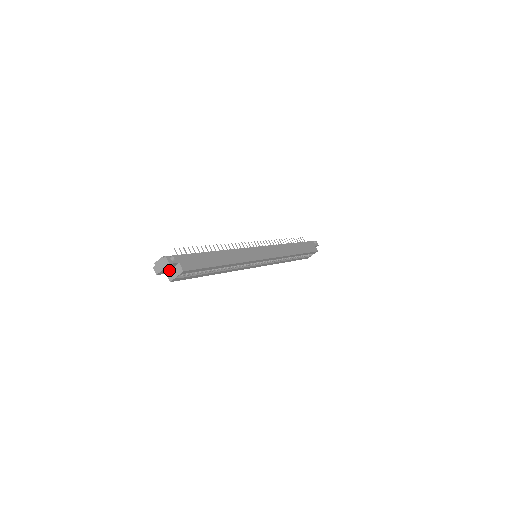
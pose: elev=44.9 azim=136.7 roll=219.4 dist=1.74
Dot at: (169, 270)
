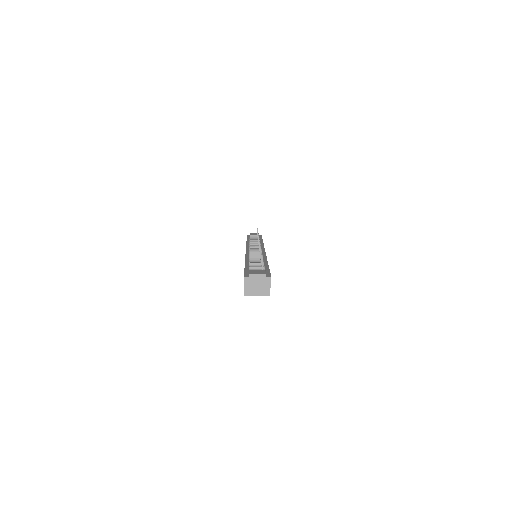
Dot at: occluded
